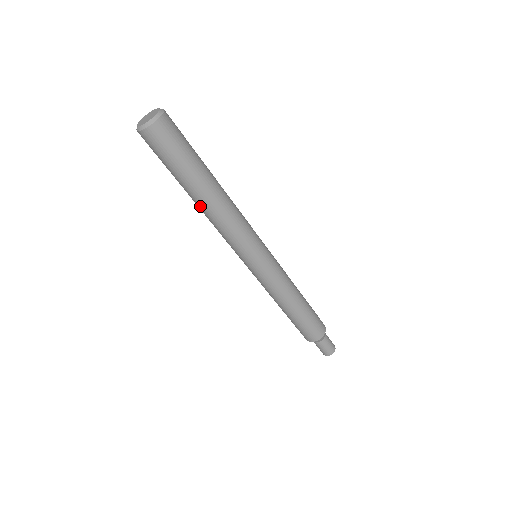
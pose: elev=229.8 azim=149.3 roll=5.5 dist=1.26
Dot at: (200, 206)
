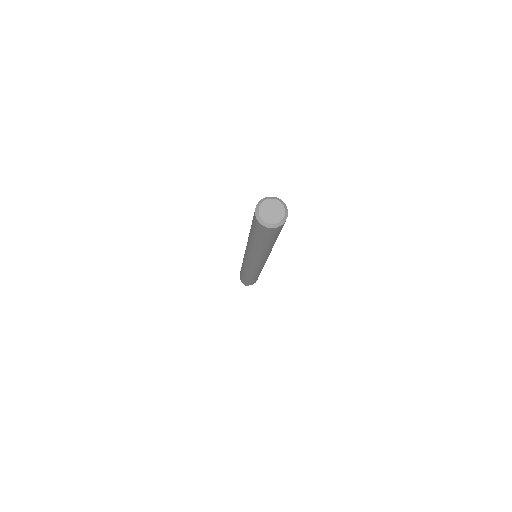
Dot at: (267, 250)
